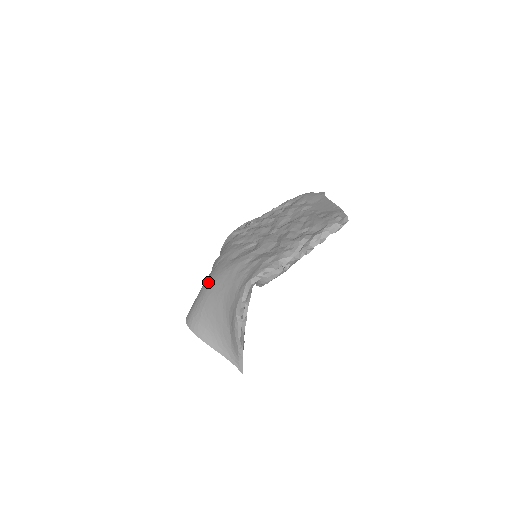
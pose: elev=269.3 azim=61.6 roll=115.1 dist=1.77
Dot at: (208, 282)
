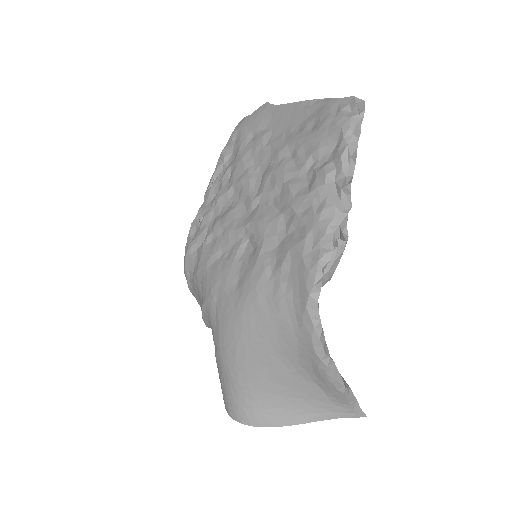
Dot at: (226, 346)
